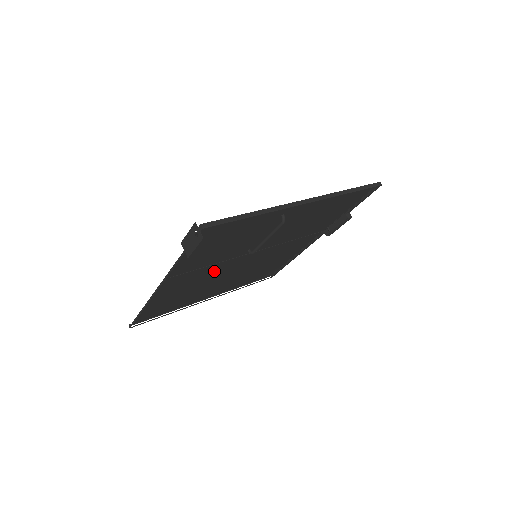
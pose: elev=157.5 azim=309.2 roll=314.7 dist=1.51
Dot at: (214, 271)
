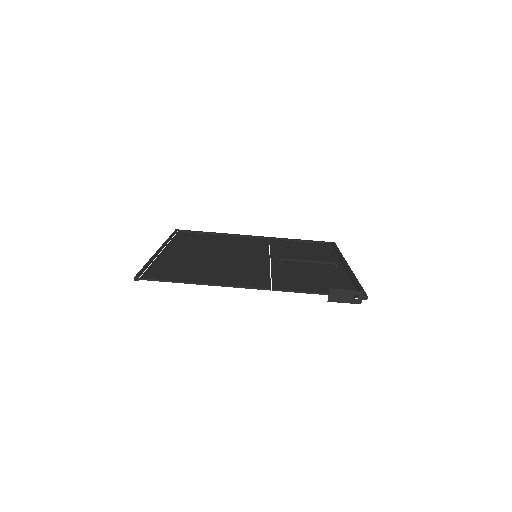
Dot at: (249, 268)
